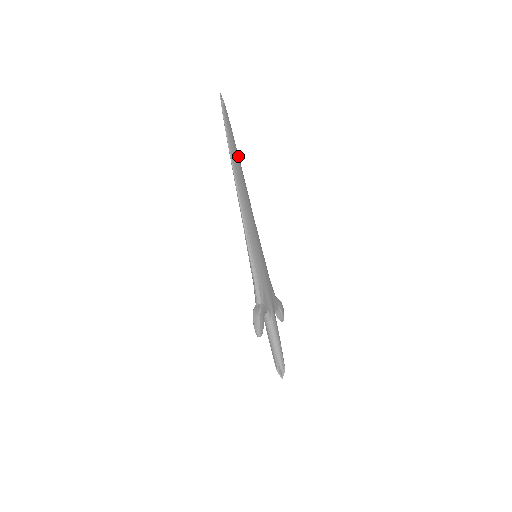
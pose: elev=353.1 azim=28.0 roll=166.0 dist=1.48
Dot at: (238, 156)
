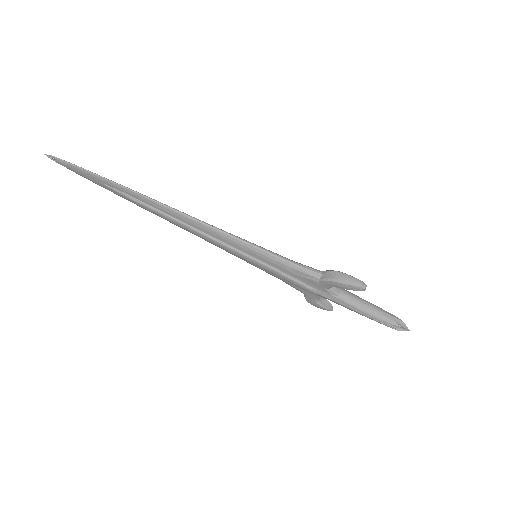
Dot at: occluded
